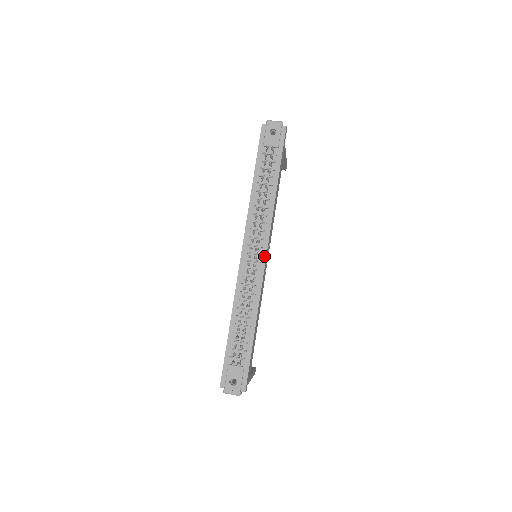
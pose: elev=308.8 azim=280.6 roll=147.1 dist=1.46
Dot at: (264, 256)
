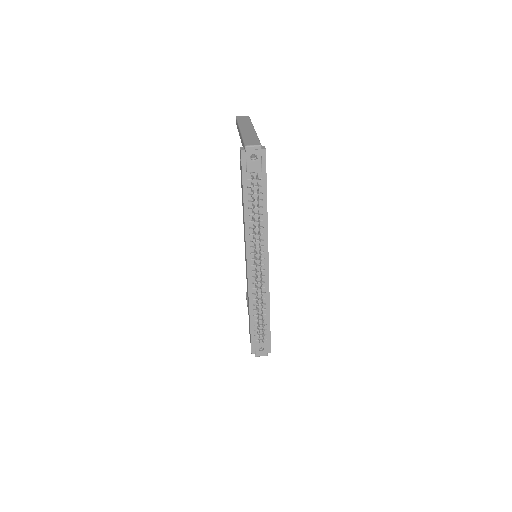
Dot at: (267, 265)
